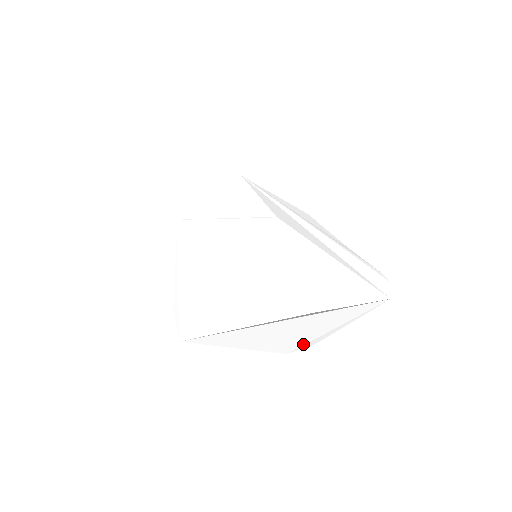
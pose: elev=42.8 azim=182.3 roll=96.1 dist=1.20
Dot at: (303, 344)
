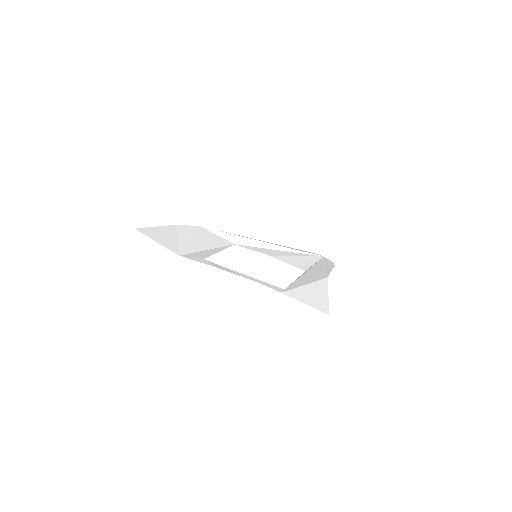
Dot at: (327, 273)
